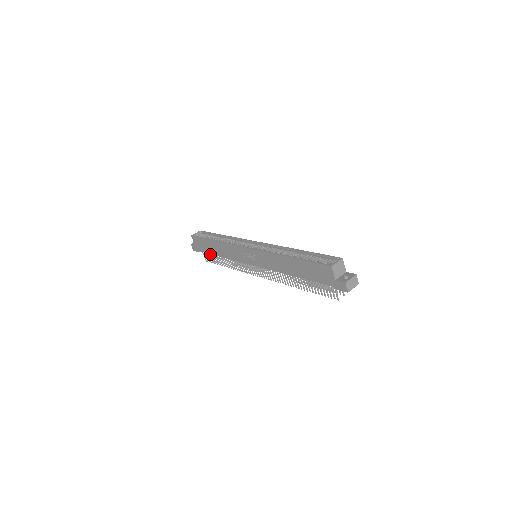
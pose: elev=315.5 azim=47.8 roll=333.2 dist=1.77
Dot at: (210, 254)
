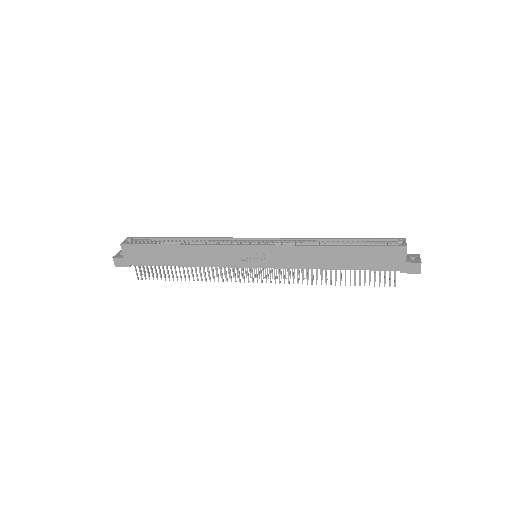
Dot at: (154, 267)
